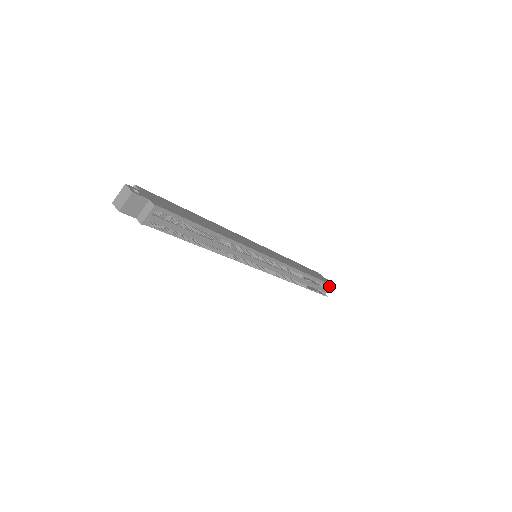
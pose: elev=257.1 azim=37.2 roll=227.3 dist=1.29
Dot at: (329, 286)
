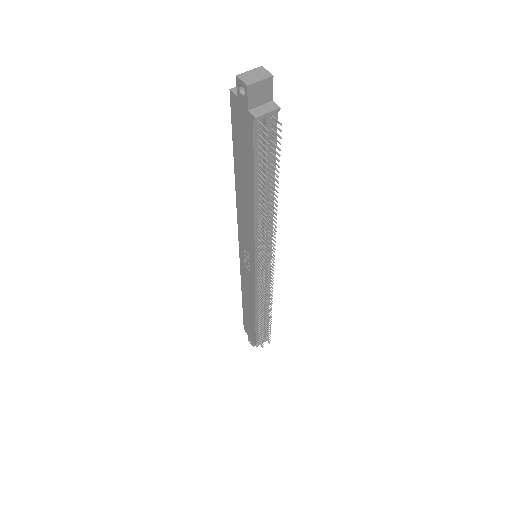
Dot at: (266, 338)
